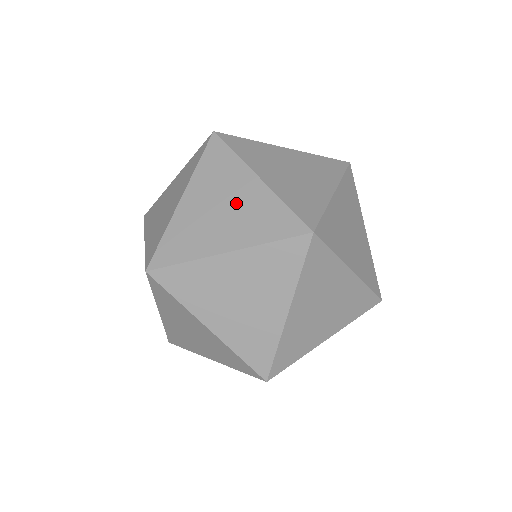
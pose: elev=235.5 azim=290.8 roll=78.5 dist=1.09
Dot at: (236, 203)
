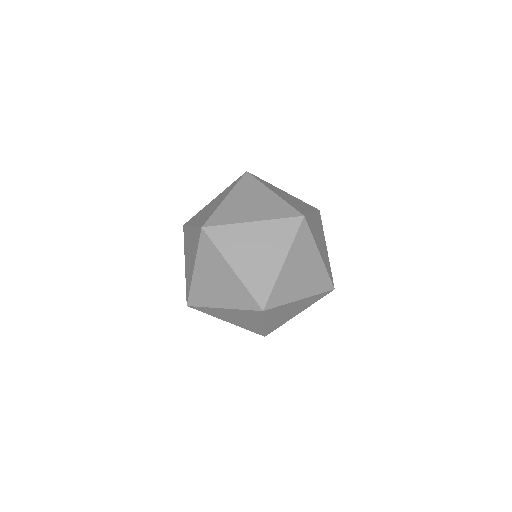
Dot at: (222, 282)
